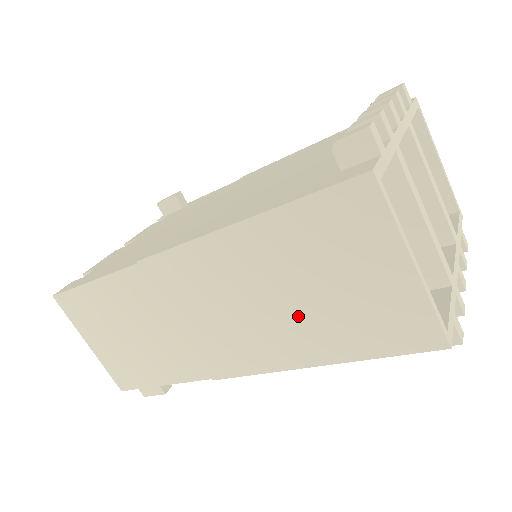
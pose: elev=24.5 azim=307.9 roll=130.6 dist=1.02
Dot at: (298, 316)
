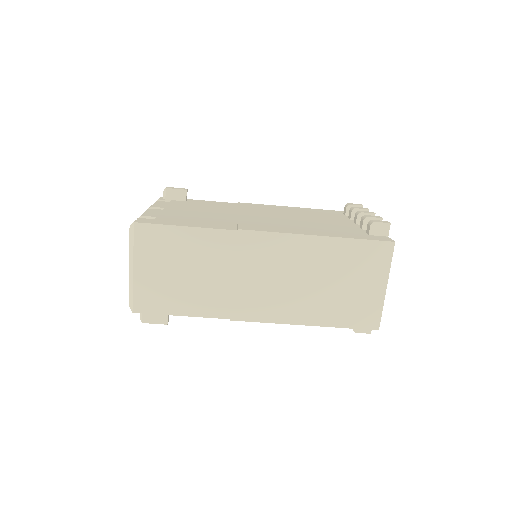
Dot at: (318, 295)
